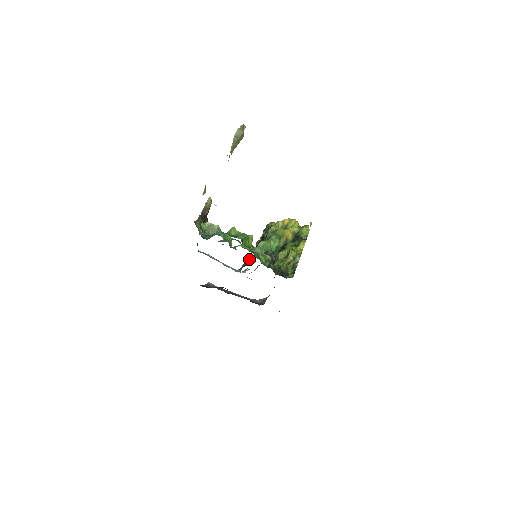
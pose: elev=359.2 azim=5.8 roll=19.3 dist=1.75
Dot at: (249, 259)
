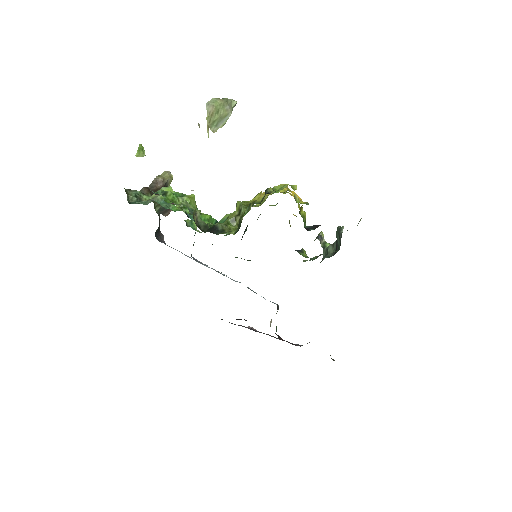
Dot at: occluded
